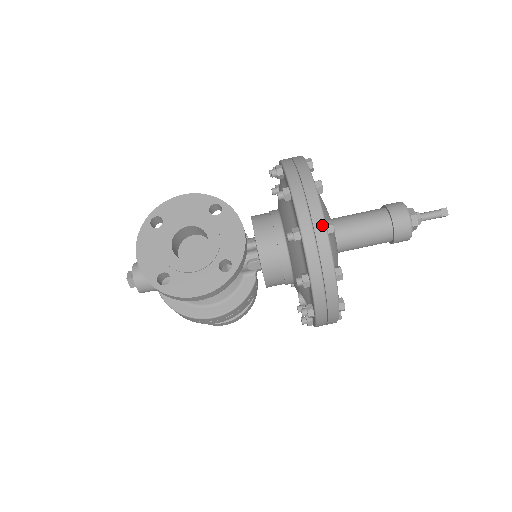
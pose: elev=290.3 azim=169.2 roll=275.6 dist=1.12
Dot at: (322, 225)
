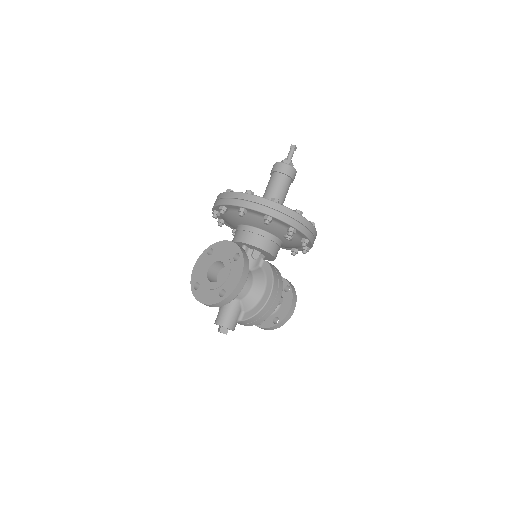
Dot at: (244, 195)
